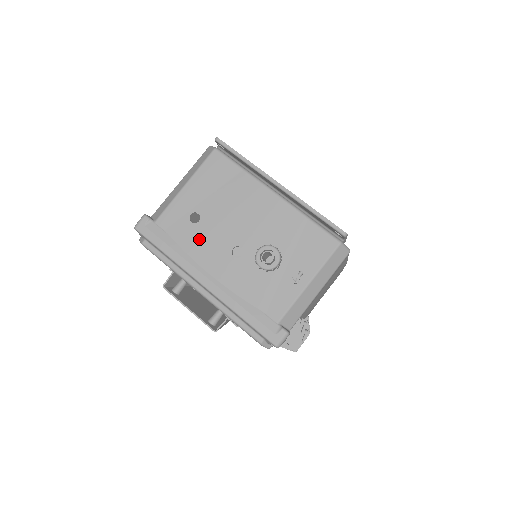
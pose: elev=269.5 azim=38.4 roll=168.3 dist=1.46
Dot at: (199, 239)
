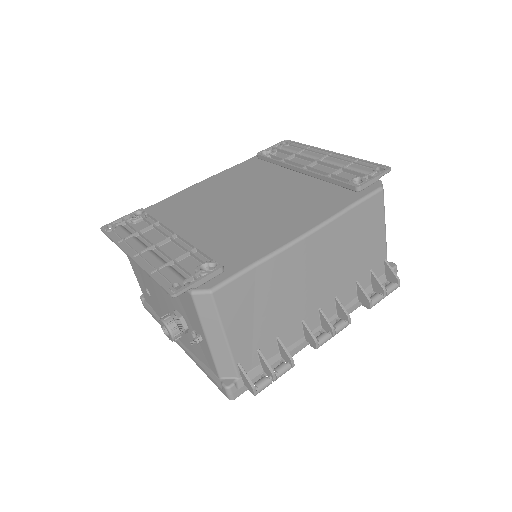
Dot at: (159, 310)
